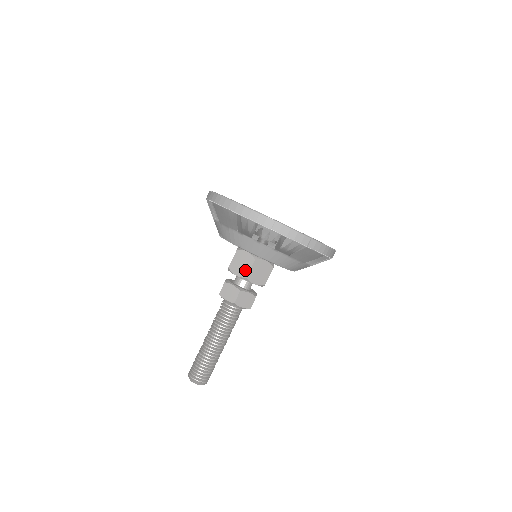
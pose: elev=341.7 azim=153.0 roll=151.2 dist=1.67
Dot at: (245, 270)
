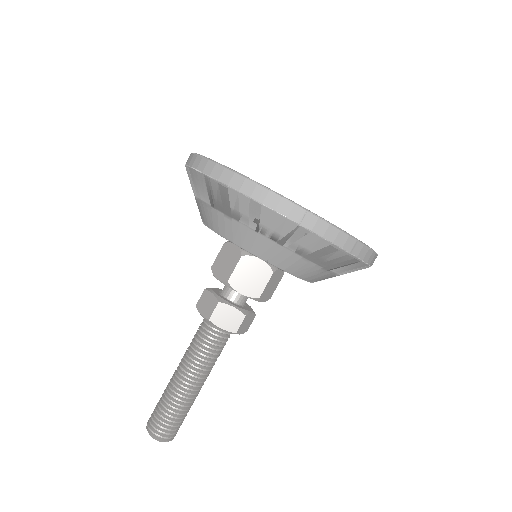
Dot at: (228, 270)
